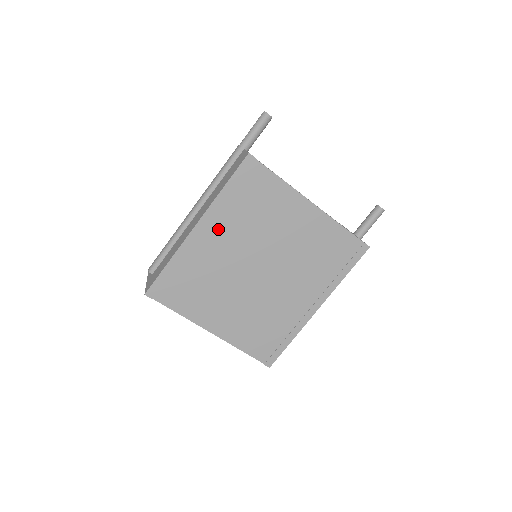
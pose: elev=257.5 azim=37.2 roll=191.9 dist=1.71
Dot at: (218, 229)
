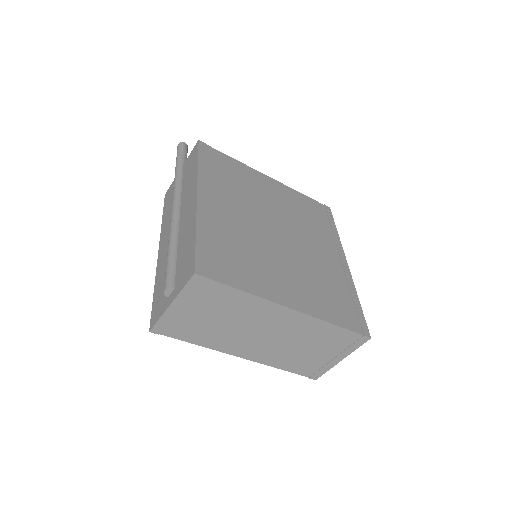
Dot at: (218, 198)
